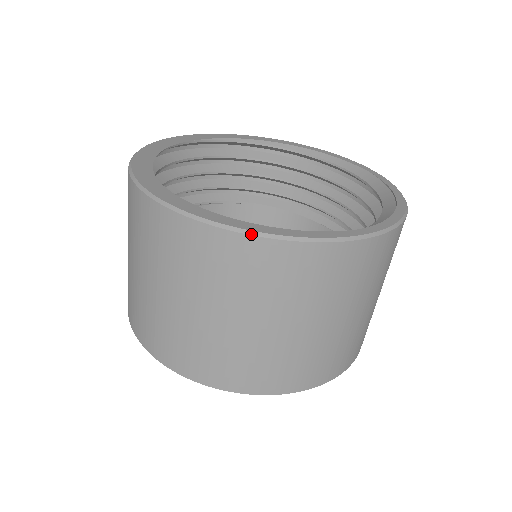
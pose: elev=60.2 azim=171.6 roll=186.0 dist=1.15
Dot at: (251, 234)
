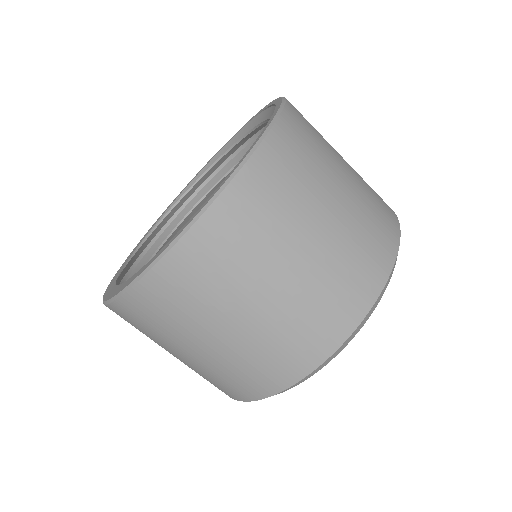
Dot at: (194, 222)
